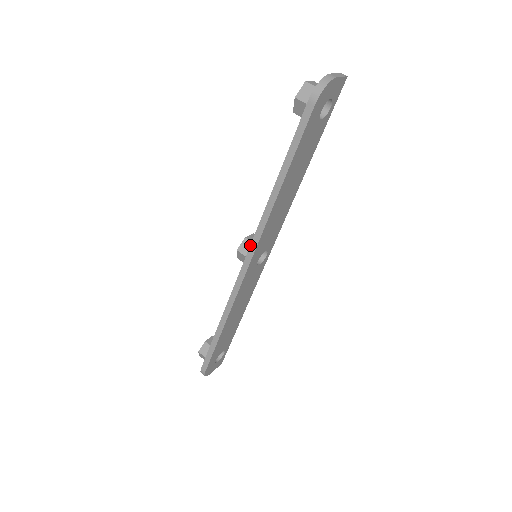
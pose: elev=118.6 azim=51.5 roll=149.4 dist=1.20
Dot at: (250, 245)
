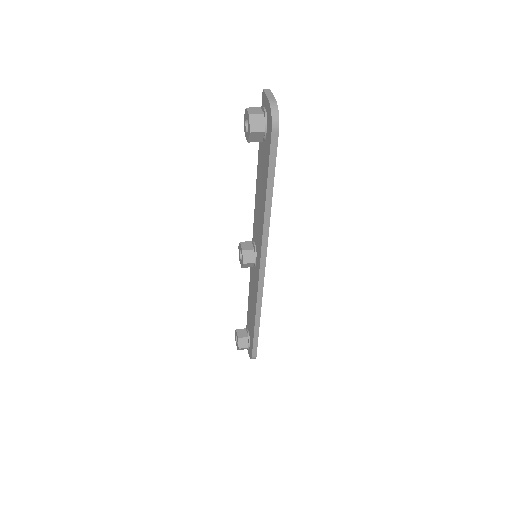
Dot at: (261, 254)
